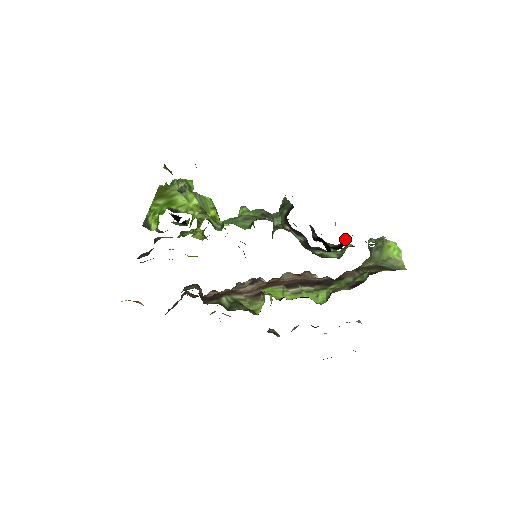
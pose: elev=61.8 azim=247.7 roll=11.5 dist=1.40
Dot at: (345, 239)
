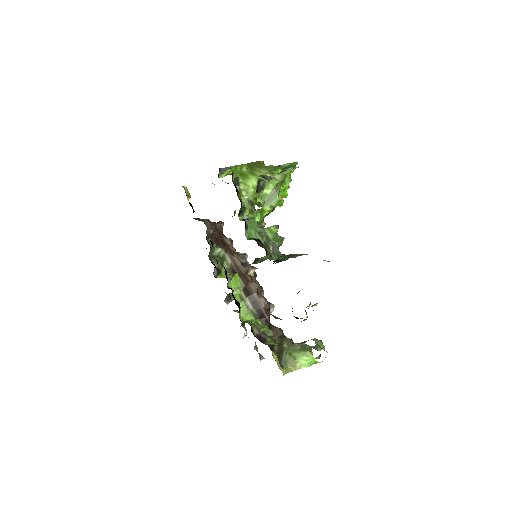
Dot at: occluded
